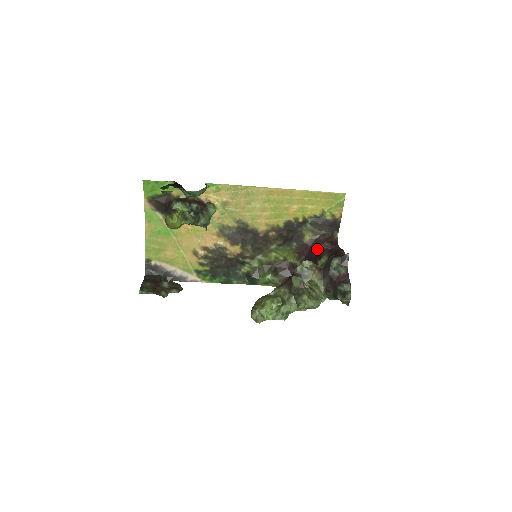
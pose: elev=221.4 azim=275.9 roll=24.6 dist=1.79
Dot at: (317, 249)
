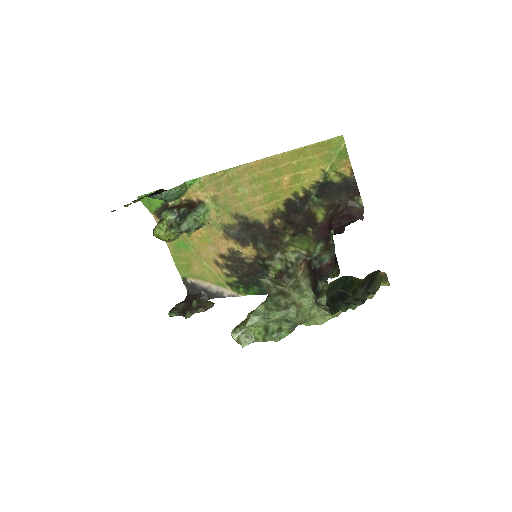
Dot at: (330, 230)
